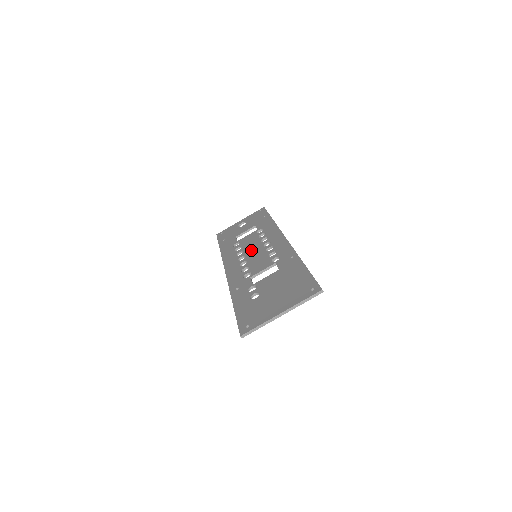
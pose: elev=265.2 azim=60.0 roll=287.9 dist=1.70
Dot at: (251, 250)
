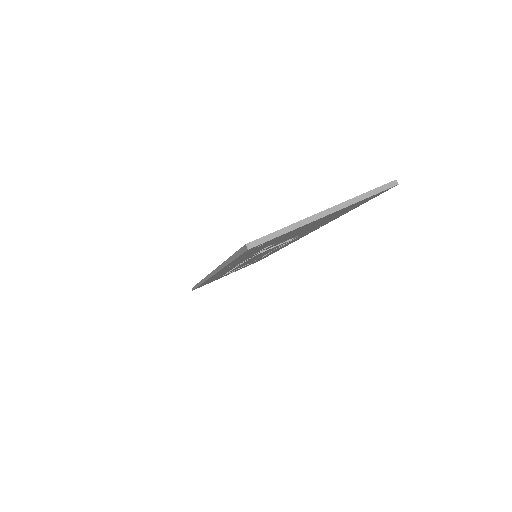
Dot at: occluded
